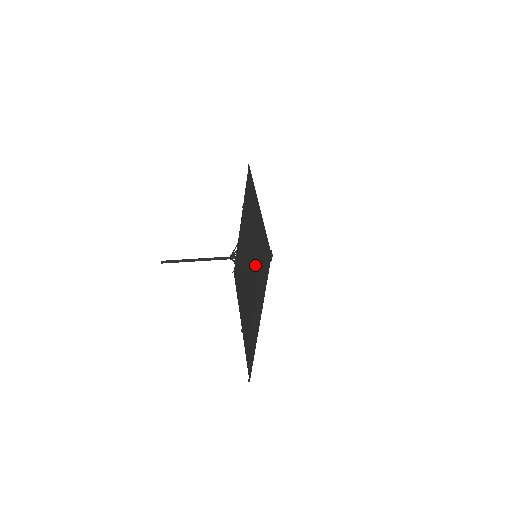
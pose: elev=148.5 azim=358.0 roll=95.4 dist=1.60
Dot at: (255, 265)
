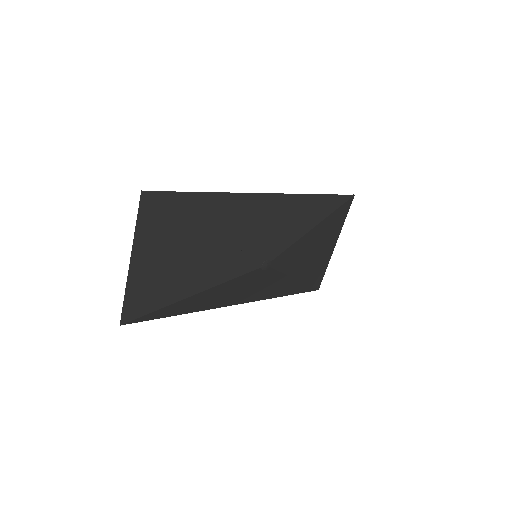
Dot at: (208, 234)
